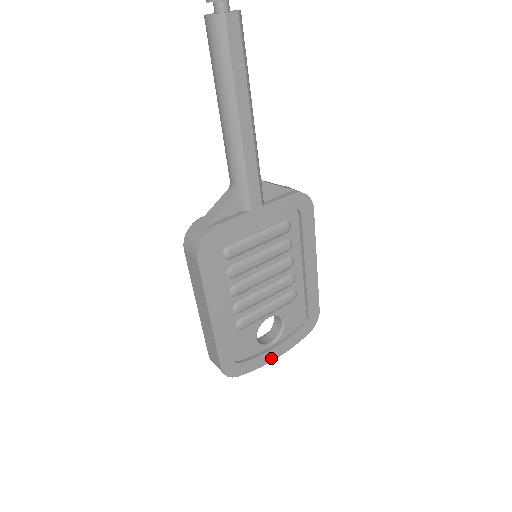
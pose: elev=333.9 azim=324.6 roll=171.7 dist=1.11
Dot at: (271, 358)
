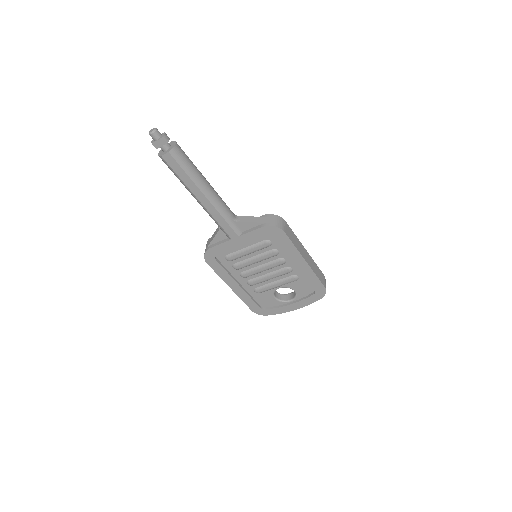
Dot at: (291, 309)
